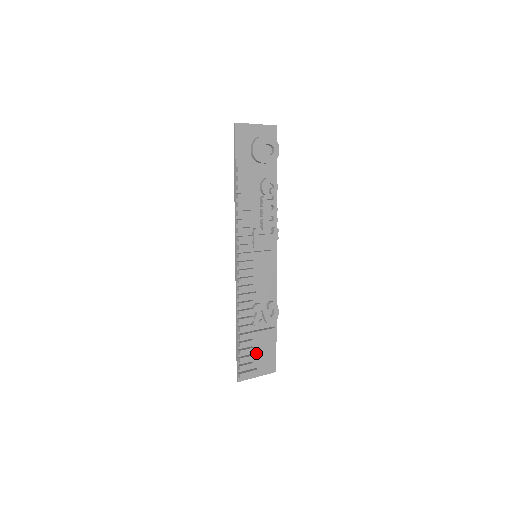
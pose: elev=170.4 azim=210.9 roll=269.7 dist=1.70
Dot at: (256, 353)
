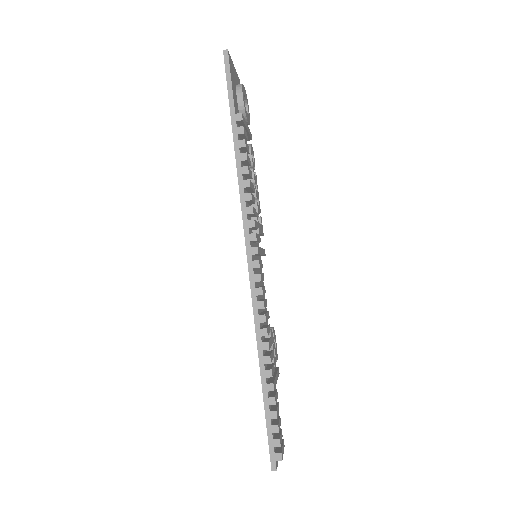
Dot at: occluded
